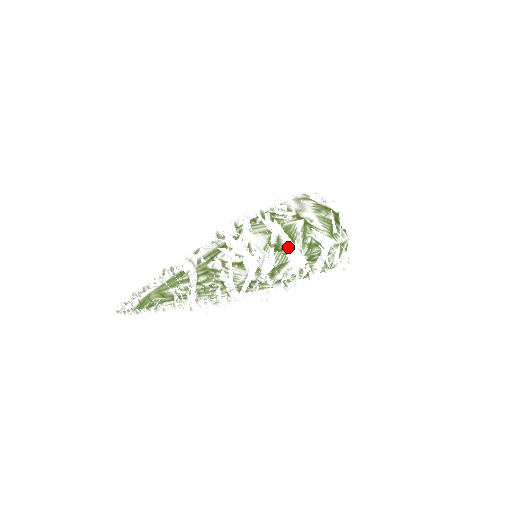
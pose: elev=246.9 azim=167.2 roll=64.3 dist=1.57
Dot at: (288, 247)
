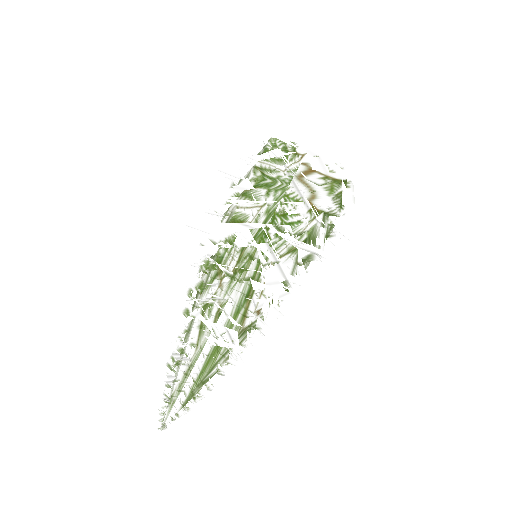
Dot at: occluded
